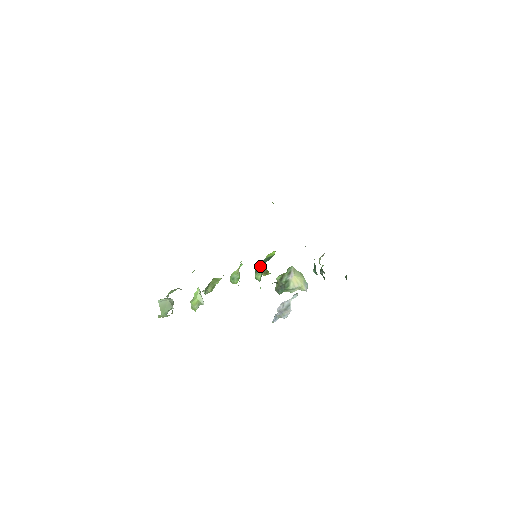
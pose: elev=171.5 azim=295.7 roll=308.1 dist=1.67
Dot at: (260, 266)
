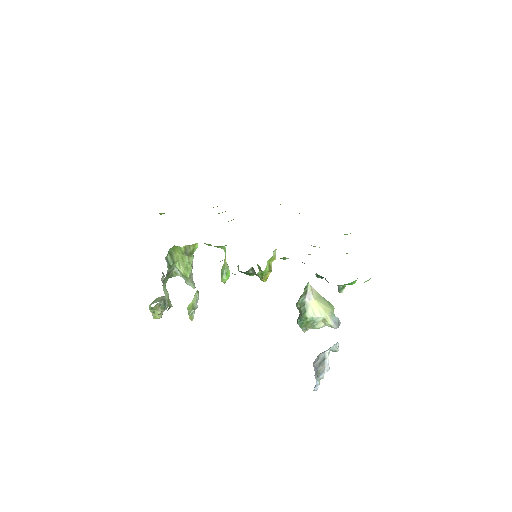
Dot at: occluded
